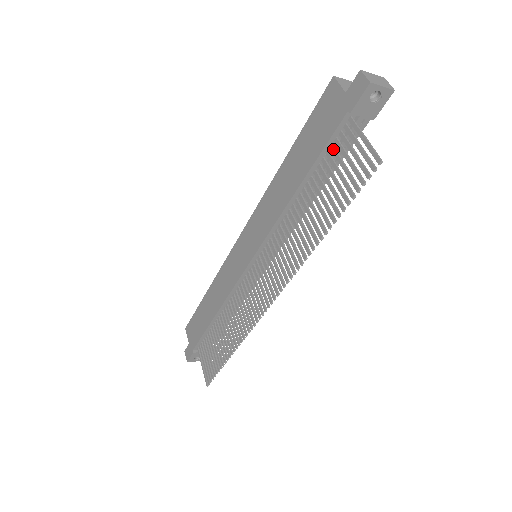
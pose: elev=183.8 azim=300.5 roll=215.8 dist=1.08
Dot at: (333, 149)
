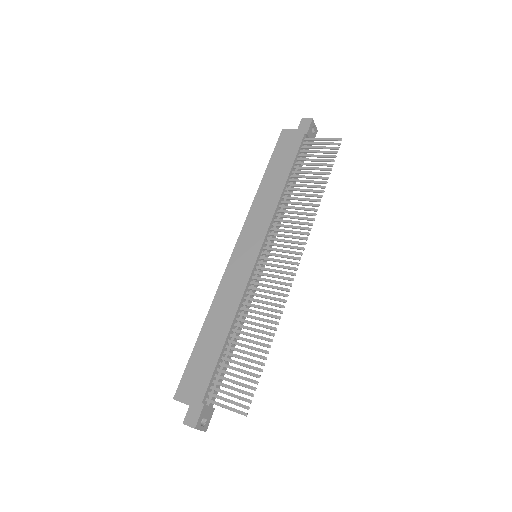
Dot at: (302, 155)
